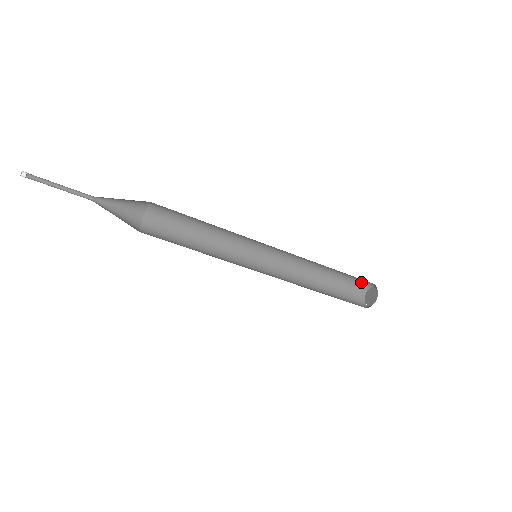
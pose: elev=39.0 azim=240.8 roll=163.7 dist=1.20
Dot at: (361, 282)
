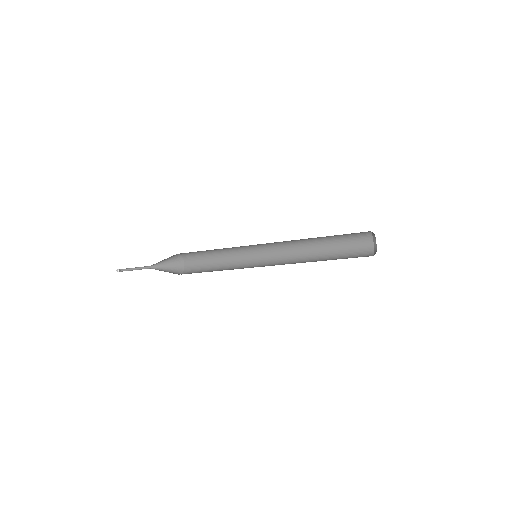
Dot at: (364, 233)
